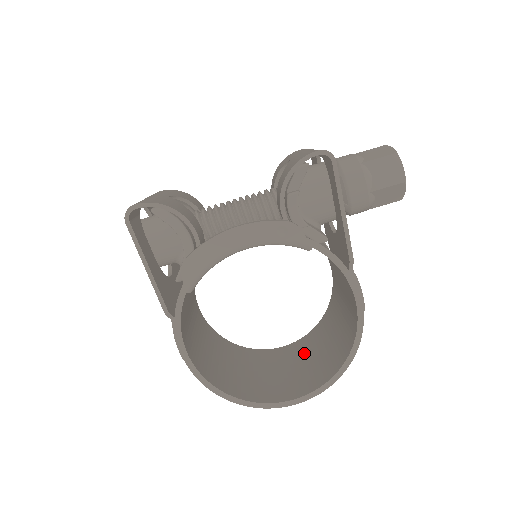
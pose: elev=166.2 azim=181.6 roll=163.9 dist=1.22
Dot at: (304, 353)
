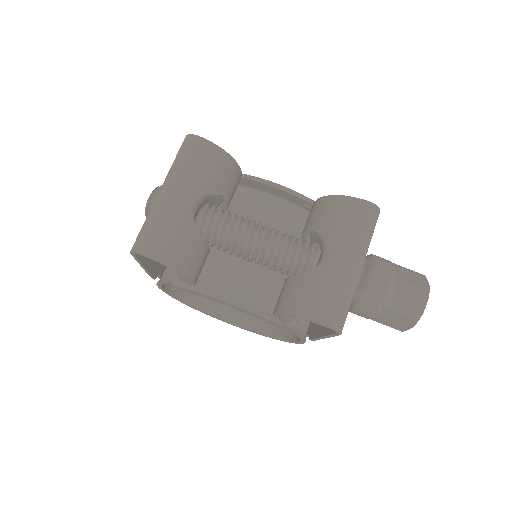
Dot at: occluded
